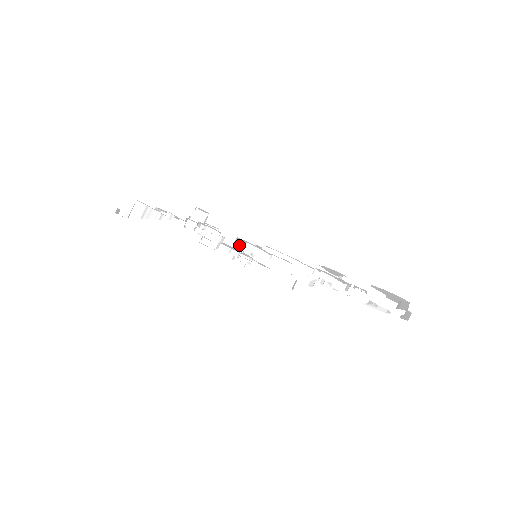
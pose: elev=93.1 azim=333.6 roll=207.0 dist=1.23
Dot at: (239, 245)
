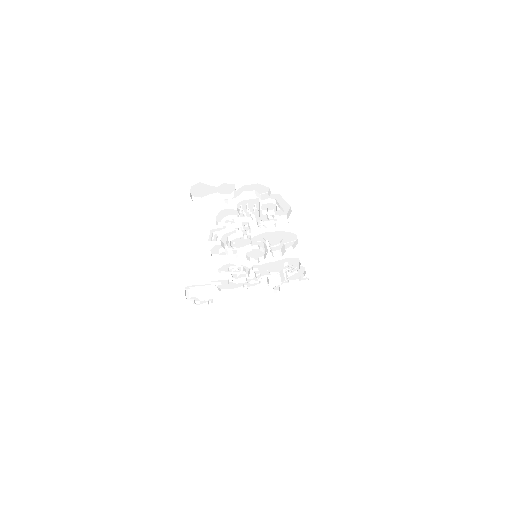
Dot at: (226, 257)
